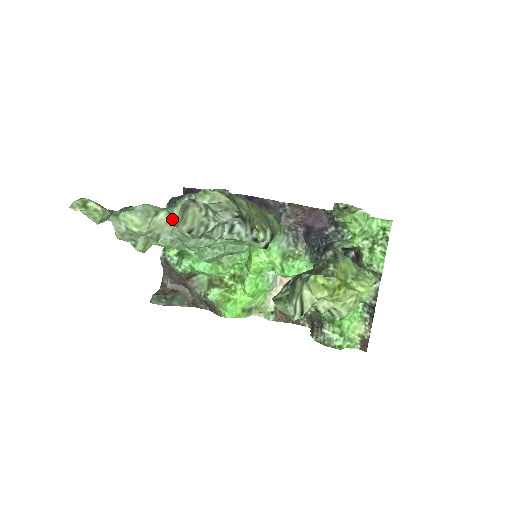
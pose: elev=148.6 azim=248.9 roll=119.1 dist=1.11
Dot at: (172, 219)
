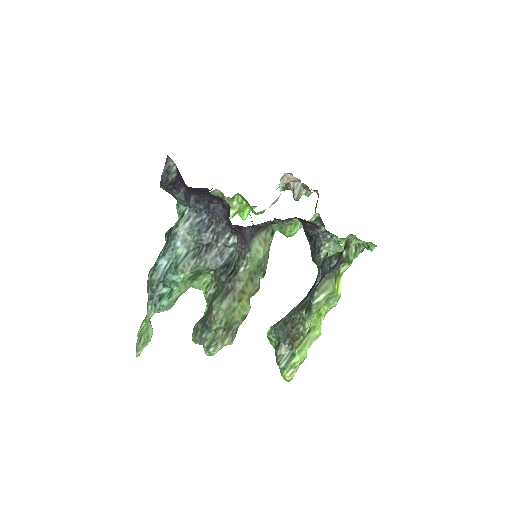
Dot at: (186, 289)
